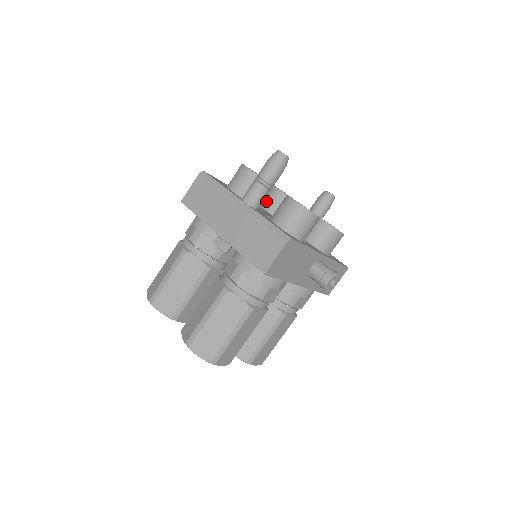
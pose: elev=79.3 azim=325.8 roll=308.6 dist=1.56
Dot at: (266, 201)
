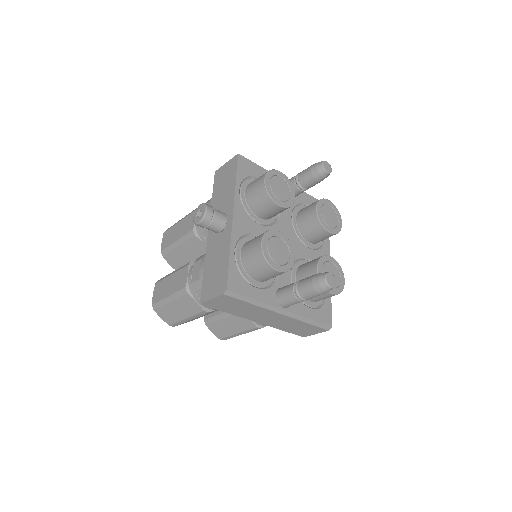
Dot at: (262, 212)
